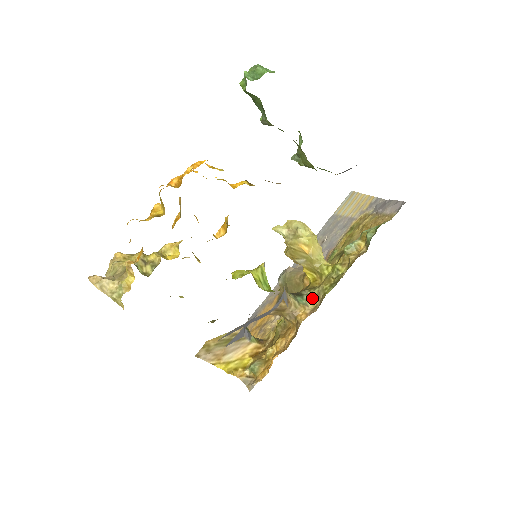
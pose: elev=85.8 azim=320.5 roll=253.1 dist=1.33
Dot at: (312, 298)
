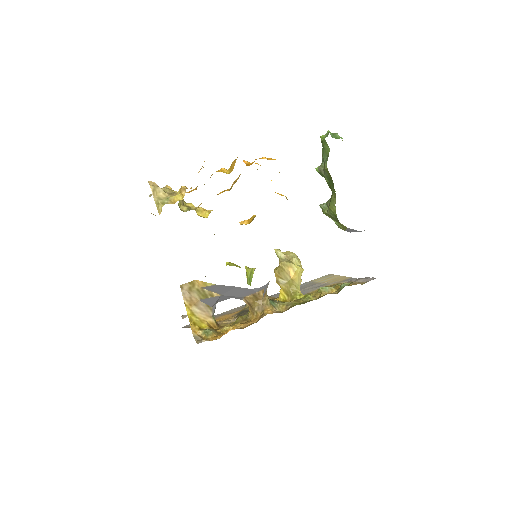
Dot at: (281, 306)
